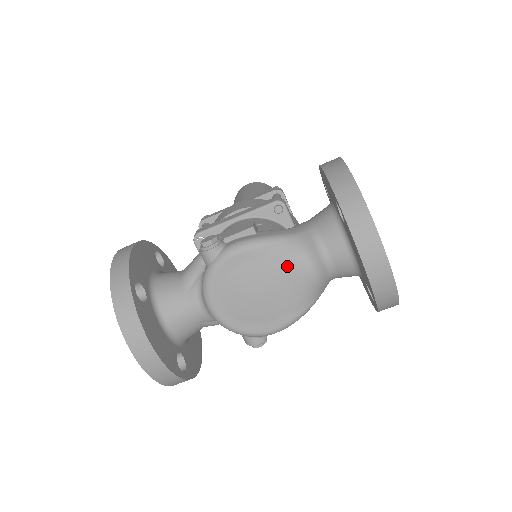
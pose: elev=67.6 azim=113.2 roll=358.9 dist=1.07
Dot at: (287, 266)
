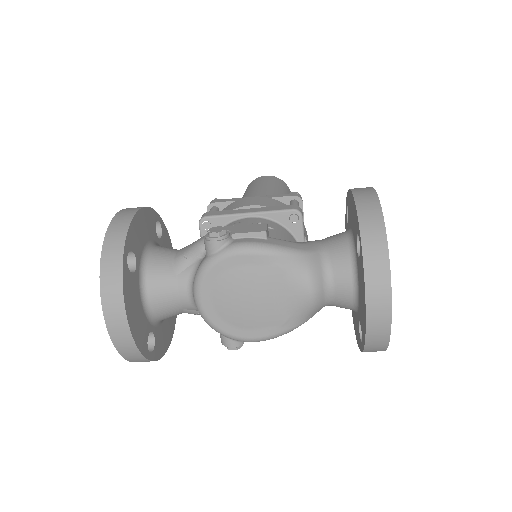
Dot at: (288, 281)
